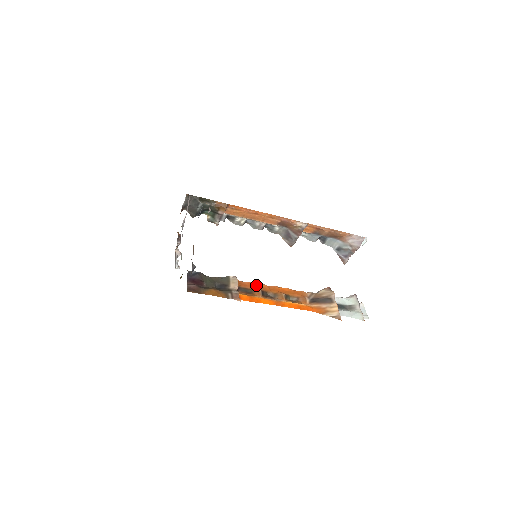
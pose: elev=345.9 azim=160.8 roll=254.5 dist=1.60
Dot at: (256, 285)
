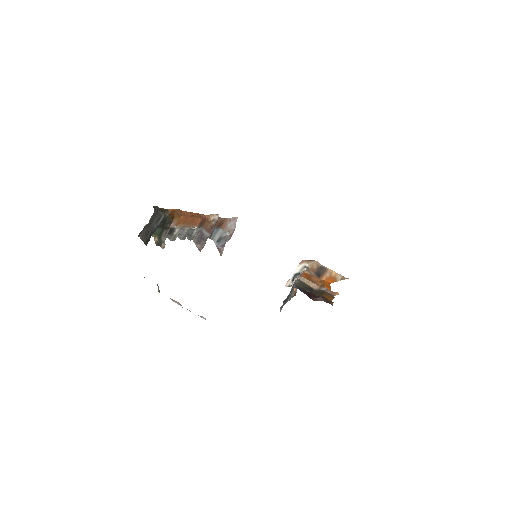
Dot at: occluded
